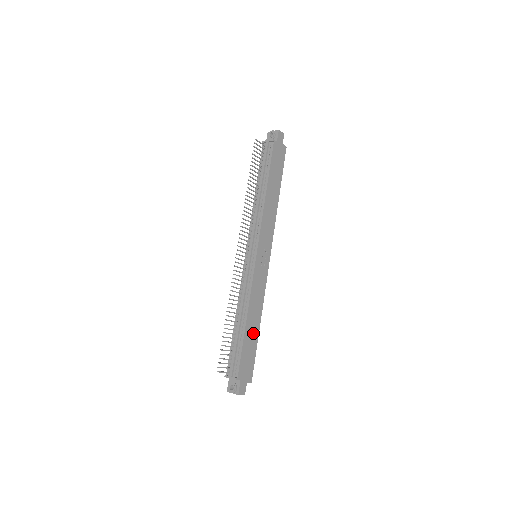
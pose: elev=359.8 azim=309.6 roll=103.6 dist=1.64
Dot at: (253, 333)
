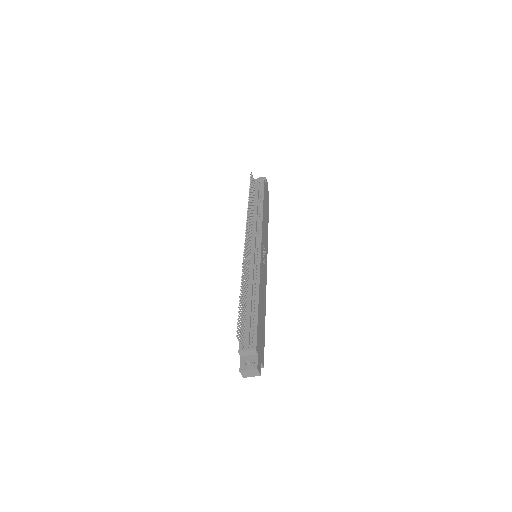
Dot at: (262, 317)
